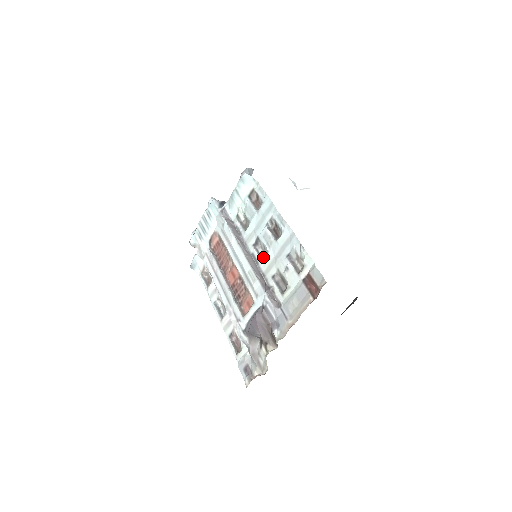
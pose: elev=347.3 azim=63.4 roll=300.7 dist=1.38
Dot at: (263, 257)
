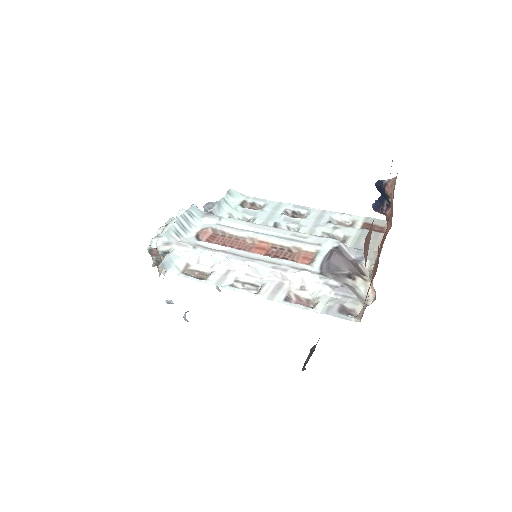
Dot at: occluded
